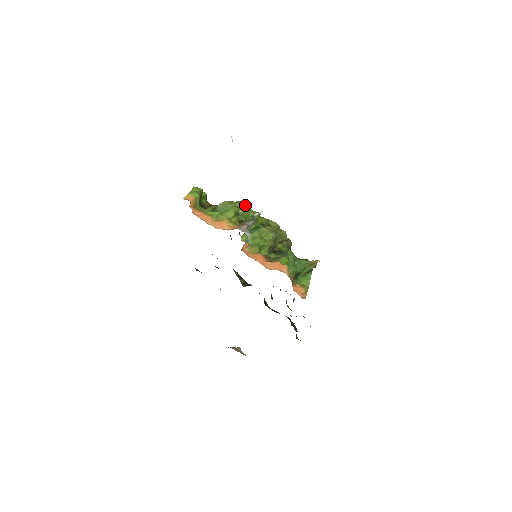
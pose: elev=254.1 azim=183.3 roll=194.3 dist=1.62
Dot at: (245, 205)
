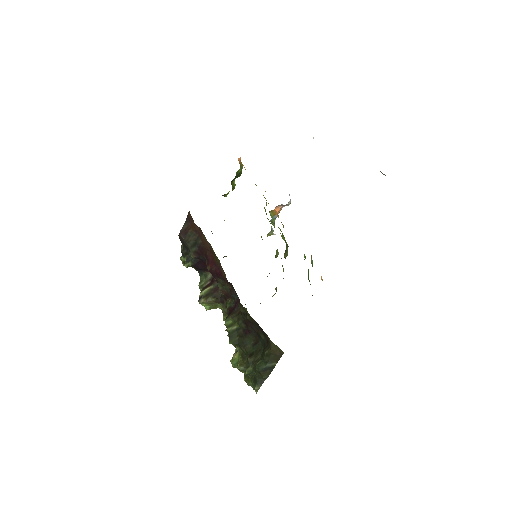
Dot at: occluded
